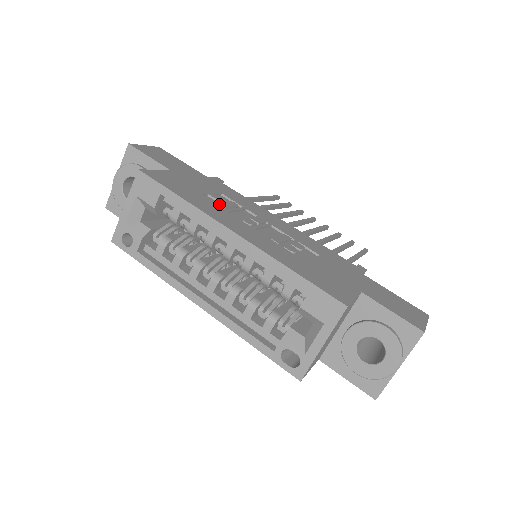
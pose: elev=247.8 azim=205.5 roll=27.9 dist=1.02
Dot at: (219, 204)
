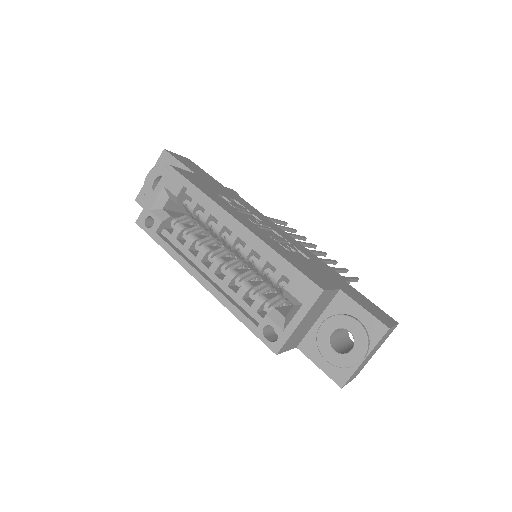
Dot at: (231, 204)
